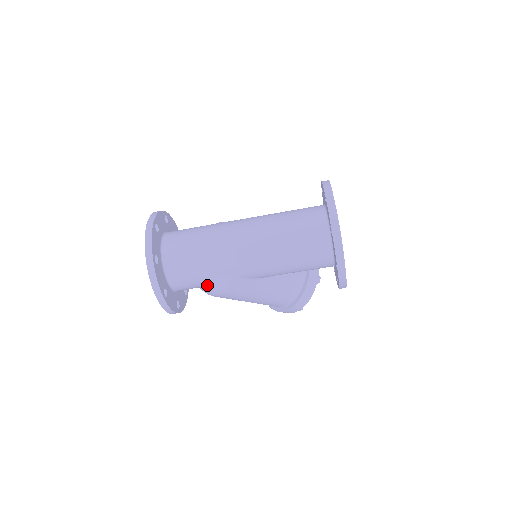
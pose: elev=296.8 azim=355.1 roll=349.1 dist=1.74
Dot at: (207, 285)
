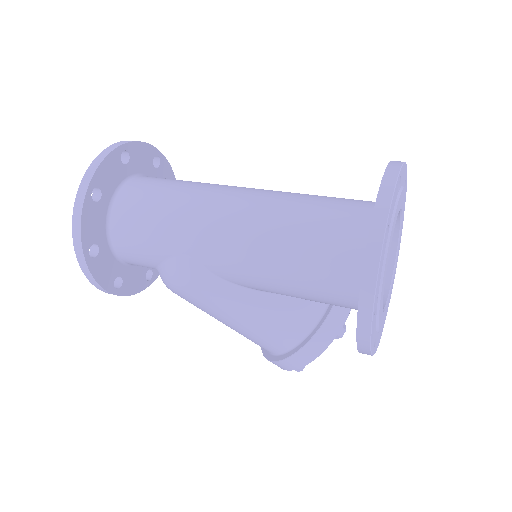
Dot at: (162, 266)
